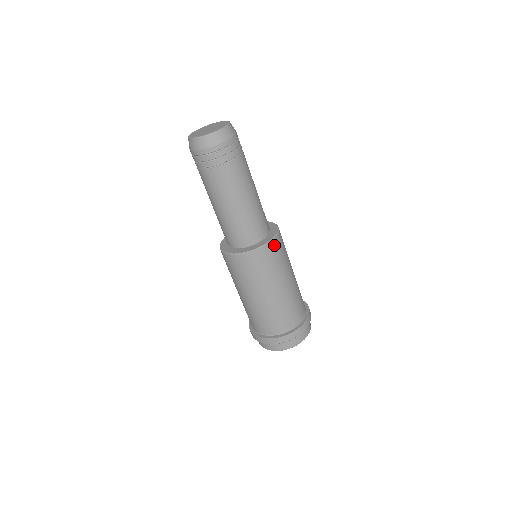
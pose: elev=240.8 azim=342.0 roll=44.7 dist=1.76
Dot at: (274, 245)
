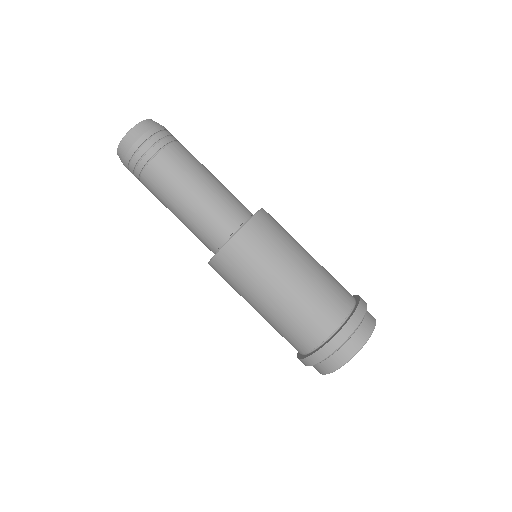
Dot at: (244, 236)
